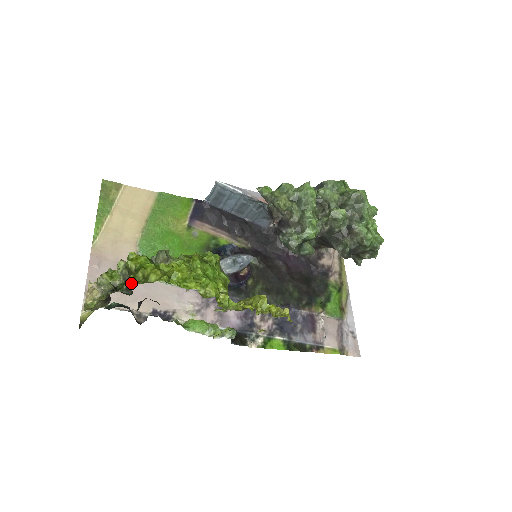
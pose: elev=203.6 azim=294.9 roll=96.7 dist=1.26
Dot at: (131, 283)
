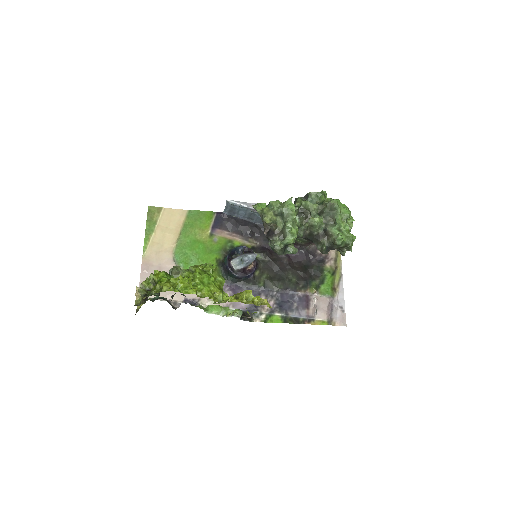
Dot at: (153, 292)
